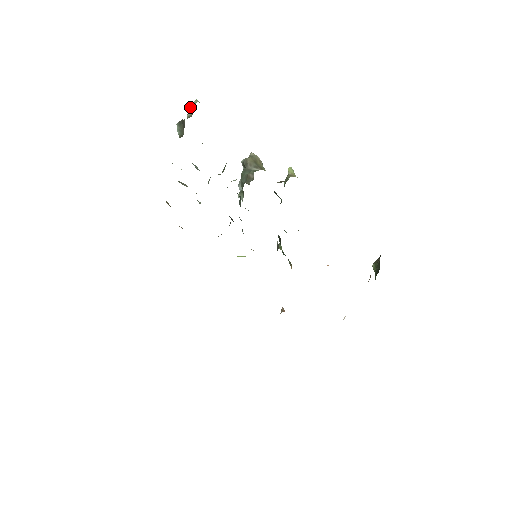
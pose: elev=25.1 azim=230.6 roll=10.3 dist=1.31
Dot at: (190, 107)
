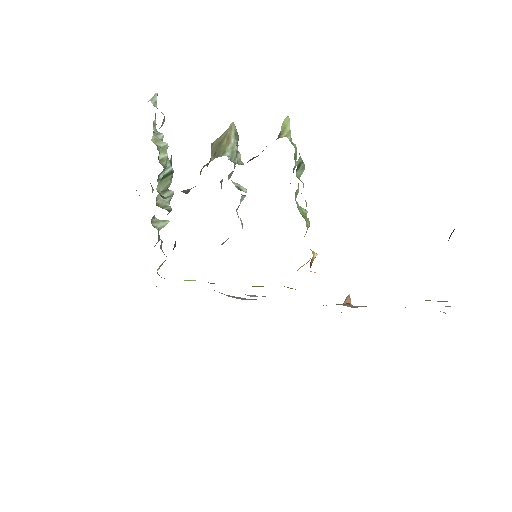
Dot at: occluded
